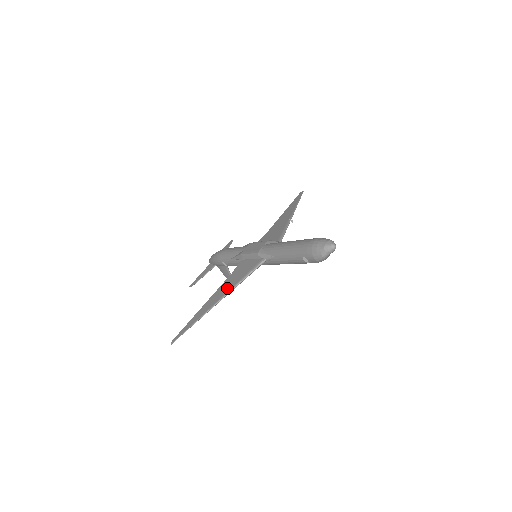
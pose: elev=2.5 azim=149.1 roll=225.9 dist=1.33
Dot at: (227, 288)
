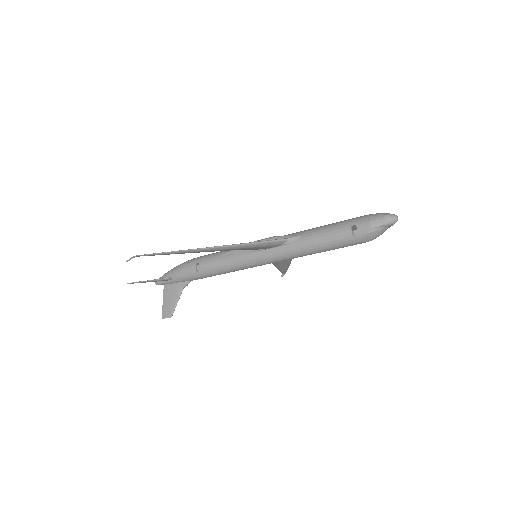
Dot at: occluded
